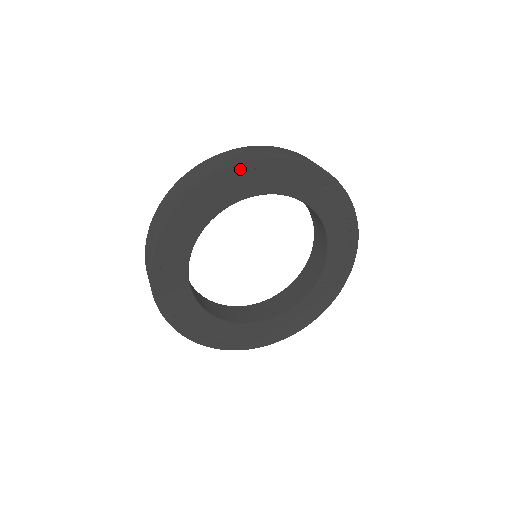
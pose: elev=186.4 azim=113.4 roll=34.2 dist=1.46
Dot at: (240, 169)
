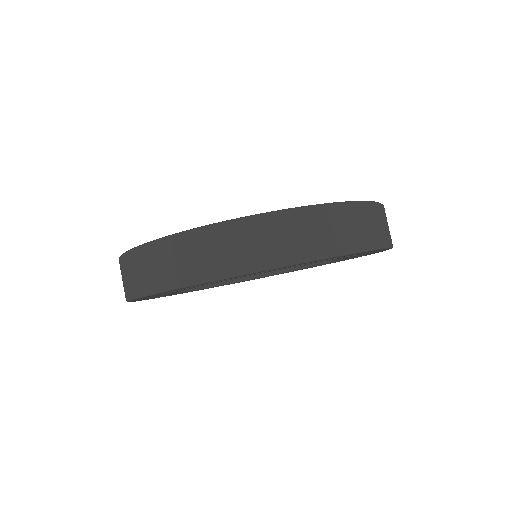
Dot at: (216, 281)
